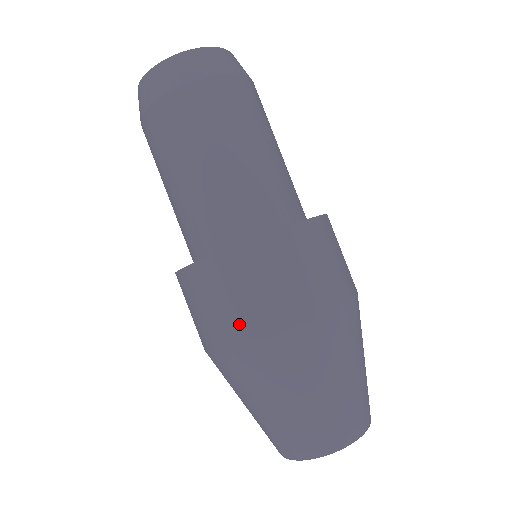
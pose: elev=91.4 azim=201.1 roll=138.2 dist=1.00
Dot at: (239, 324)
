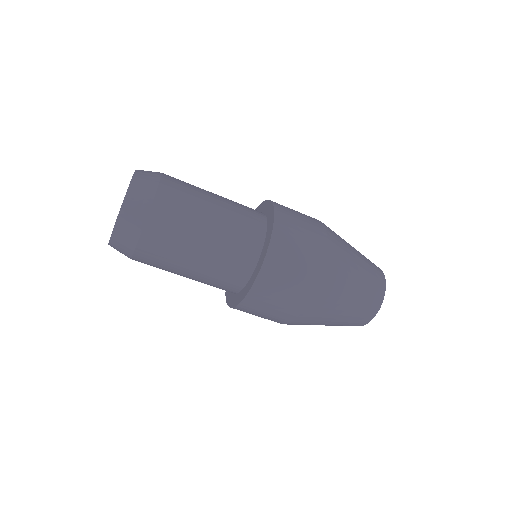
Dot at: occluded
